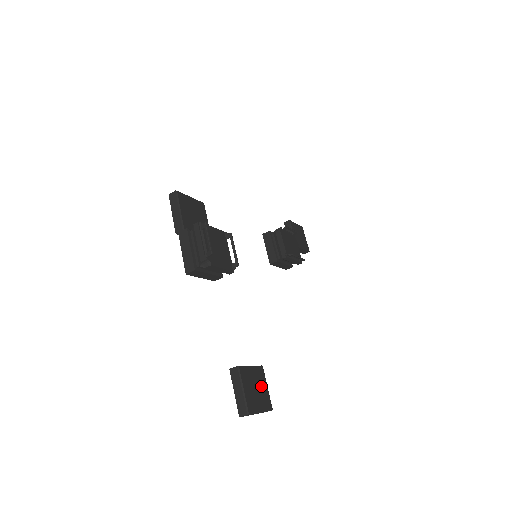
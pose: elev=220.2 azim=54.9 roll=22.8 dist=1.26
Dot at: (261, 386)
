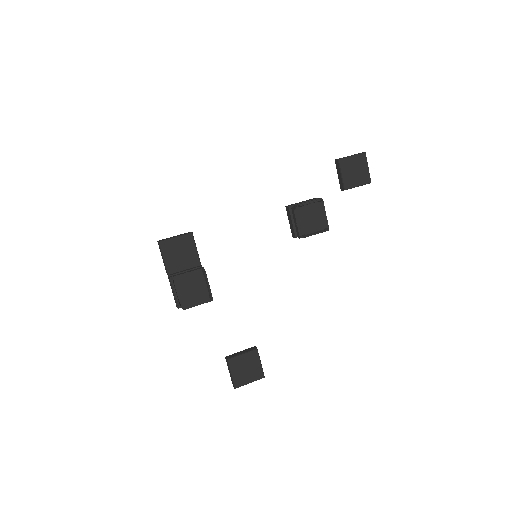
Dot at: (253, 365)
